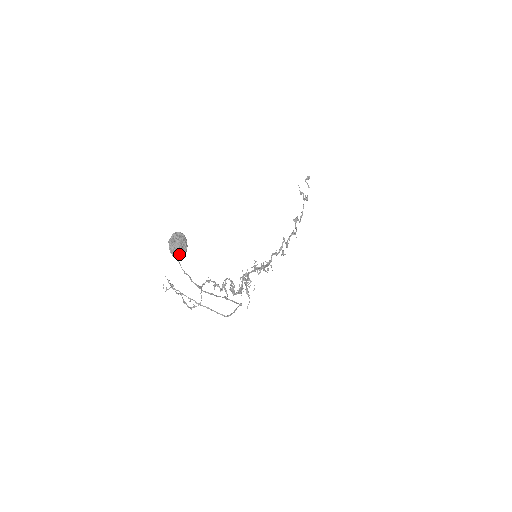
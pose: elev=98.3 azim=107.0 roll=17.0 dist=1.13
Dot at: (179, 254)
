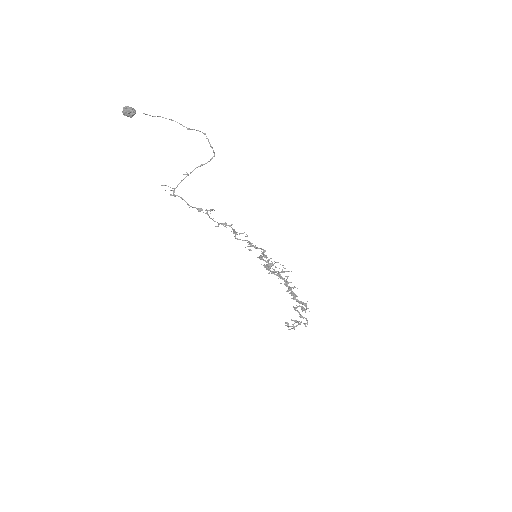
Dot at: (131, 108)
